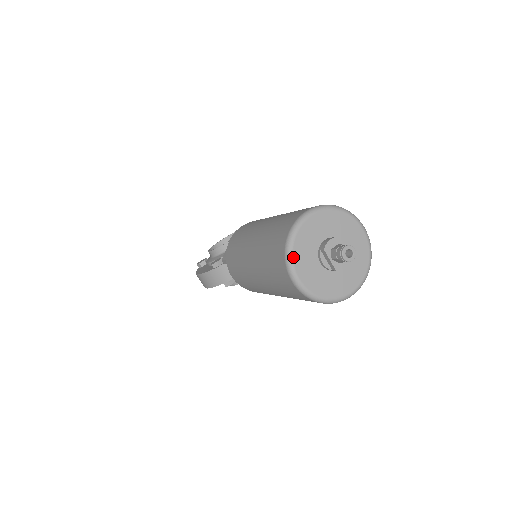
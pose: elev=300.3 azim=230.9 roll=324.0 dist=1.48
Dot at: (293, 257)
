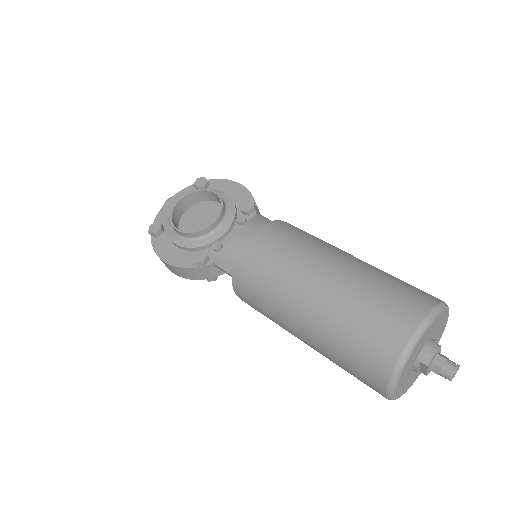
Dot at: (399, 381)
